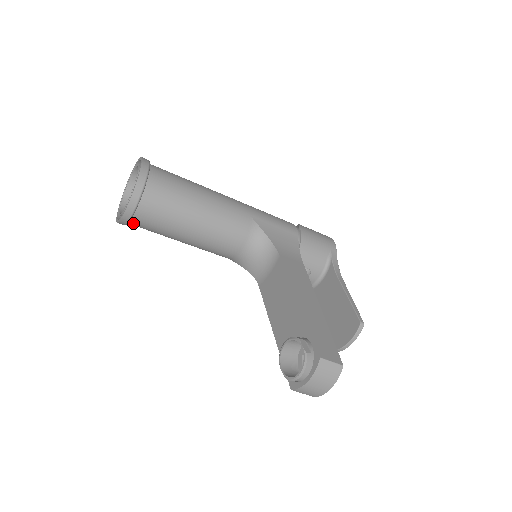
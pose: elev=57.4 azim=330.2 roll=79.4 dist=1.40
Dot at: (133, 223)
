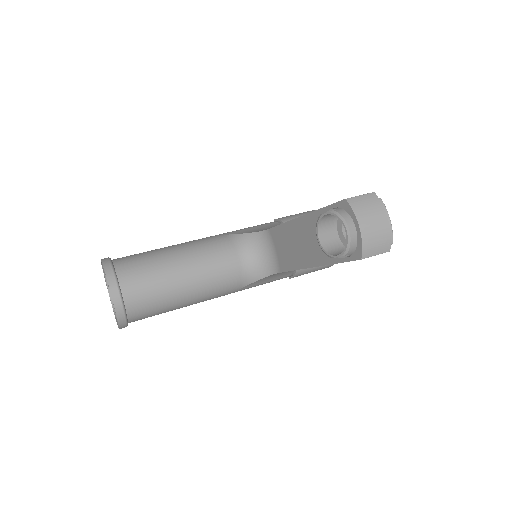
Dot at: (131, 311)
